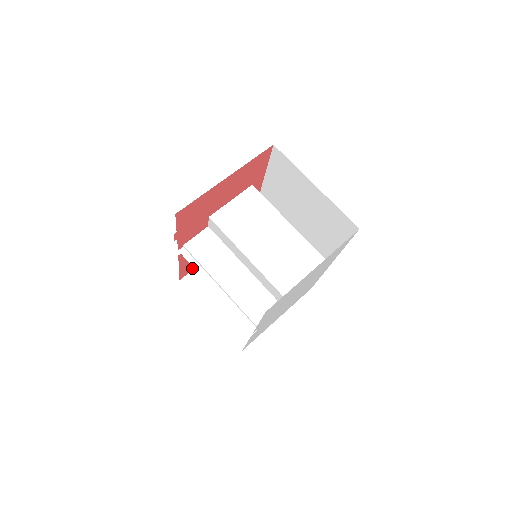
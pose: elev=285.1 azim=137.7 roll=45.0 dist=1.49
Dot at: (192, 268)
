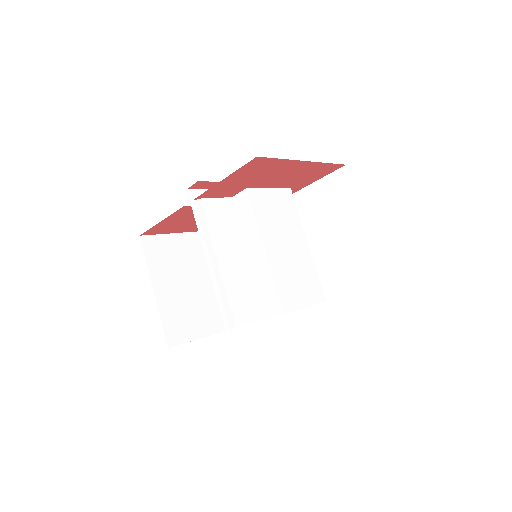
Dot at: (160, 231)
